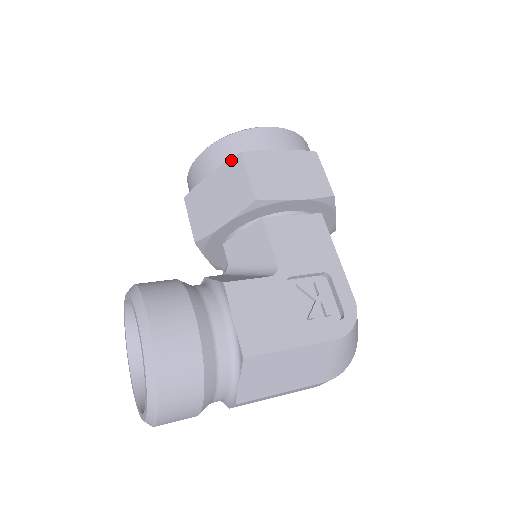
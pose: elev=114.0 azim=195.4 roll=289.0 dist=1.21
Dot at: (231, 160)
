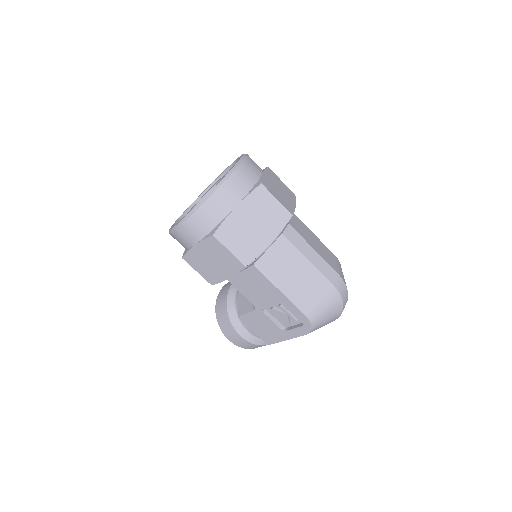
Dot at: occluded
